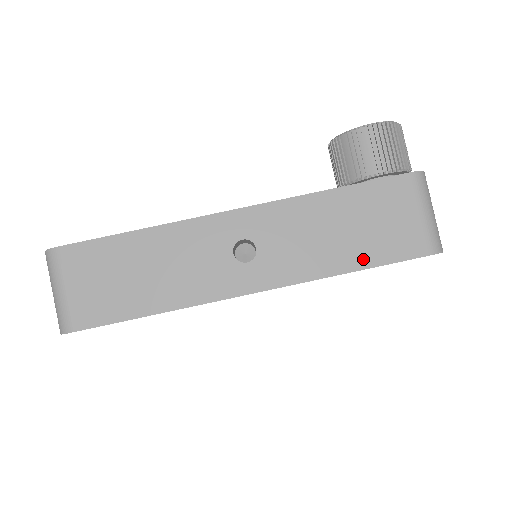
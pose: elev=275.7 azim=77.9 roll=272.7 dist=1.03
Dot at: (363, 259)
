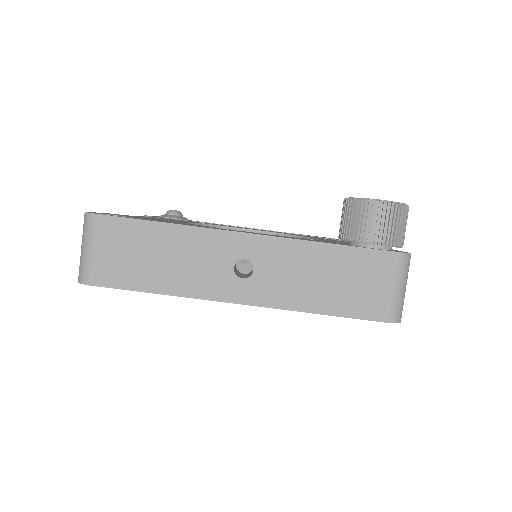
Dot at: (334, 307)
